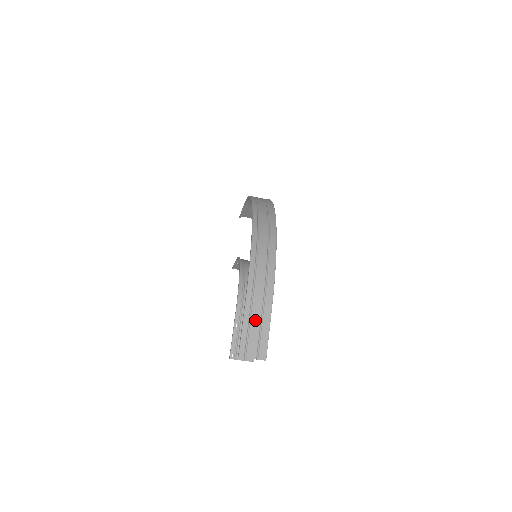
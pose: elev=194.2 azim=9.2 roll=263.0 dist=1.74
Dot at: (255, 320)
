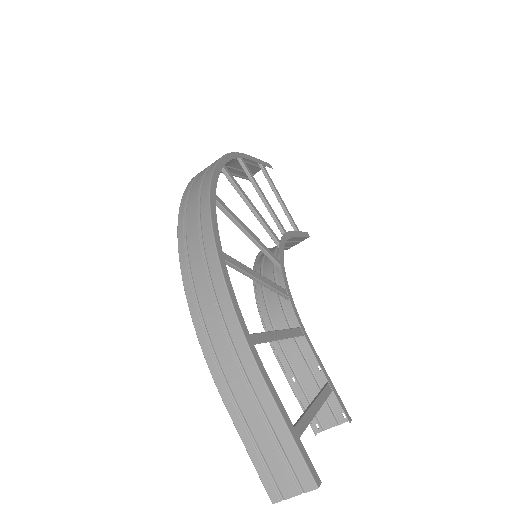
Dot at: (257, 427)
